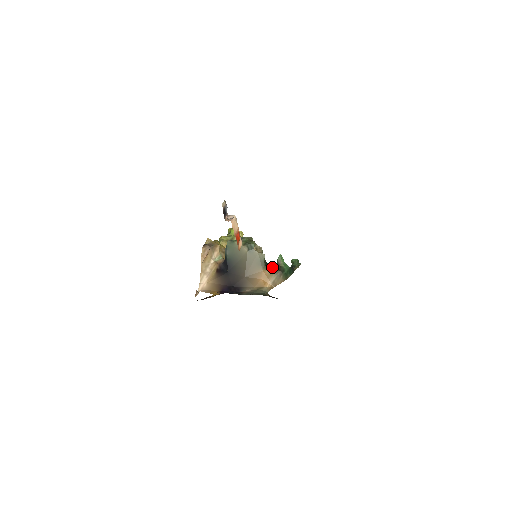
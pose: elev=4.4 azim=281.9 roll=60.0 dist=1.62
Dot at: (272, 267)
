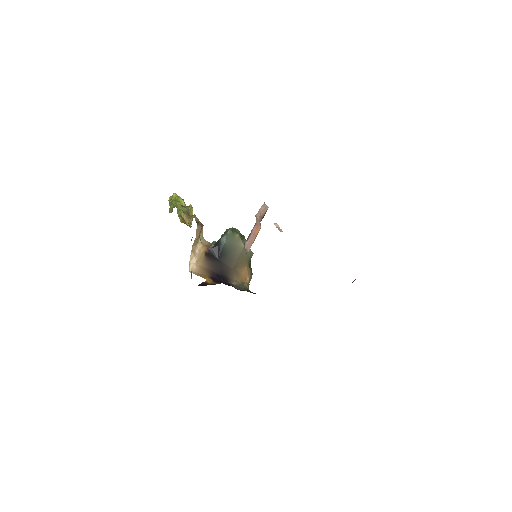
Dot at: occluded
